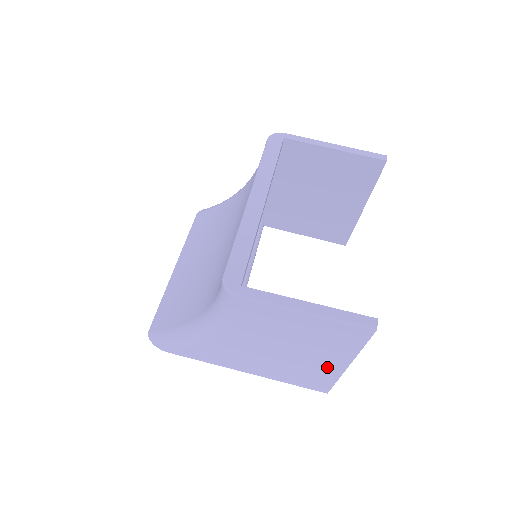
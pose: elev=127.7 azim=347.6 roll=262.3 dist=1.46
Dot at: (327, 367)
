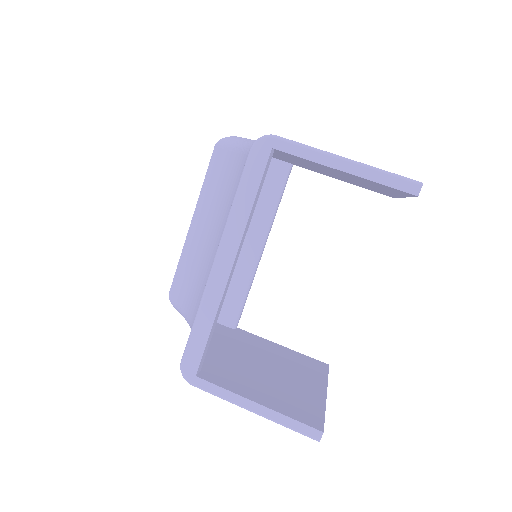
Dot at: occluded
